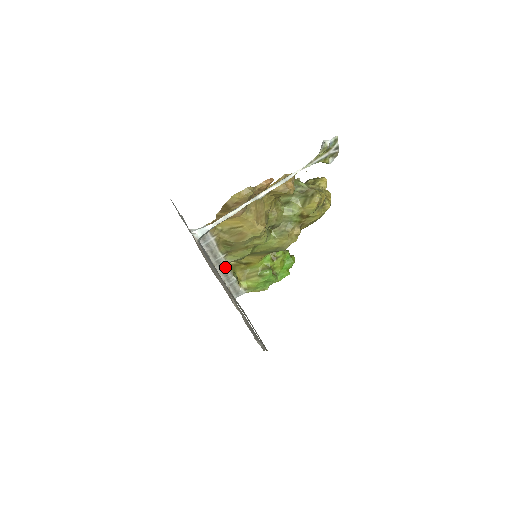
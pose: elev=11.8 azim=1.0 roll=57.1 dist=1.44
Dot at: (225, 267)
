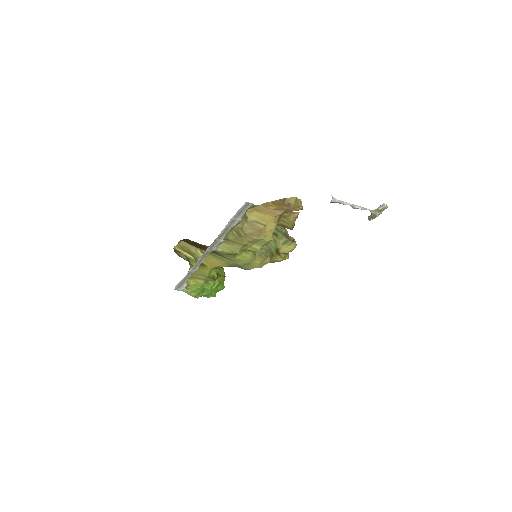
Dot at: (209, 252)
